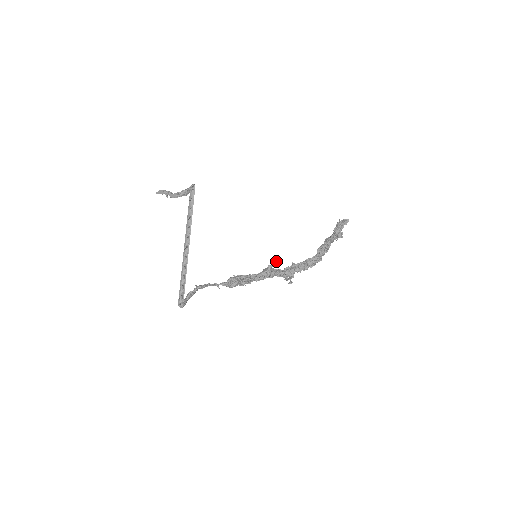
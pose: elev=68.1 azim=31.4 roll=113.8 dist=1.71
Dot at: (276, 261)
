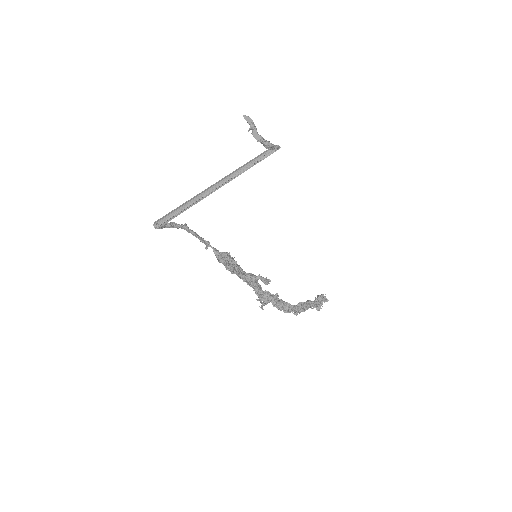
Dot at: occluded
